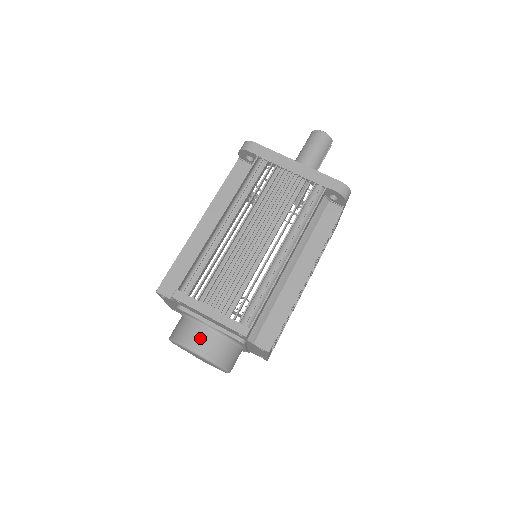
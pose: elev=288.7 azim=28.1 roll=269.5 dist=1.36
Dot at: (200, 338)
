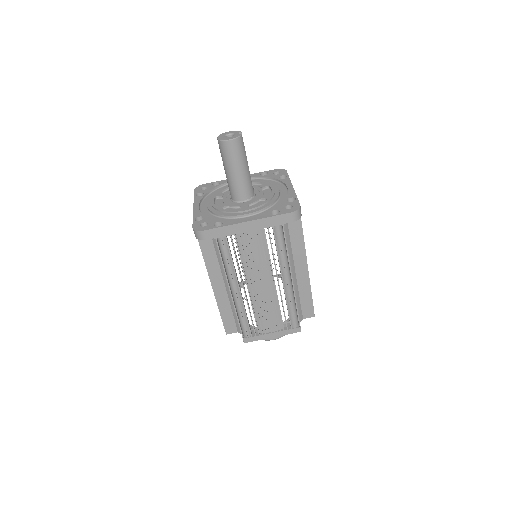
Dot at: occluded
